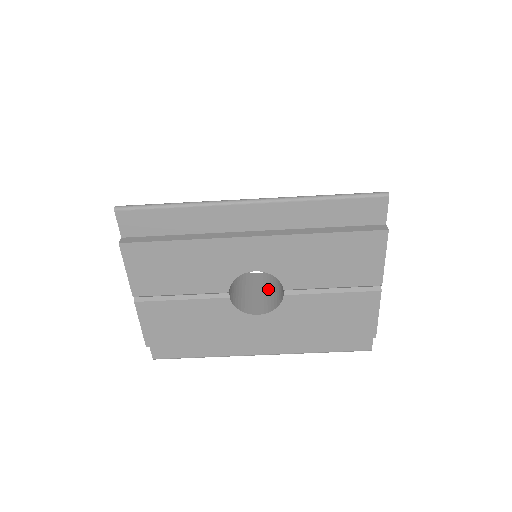
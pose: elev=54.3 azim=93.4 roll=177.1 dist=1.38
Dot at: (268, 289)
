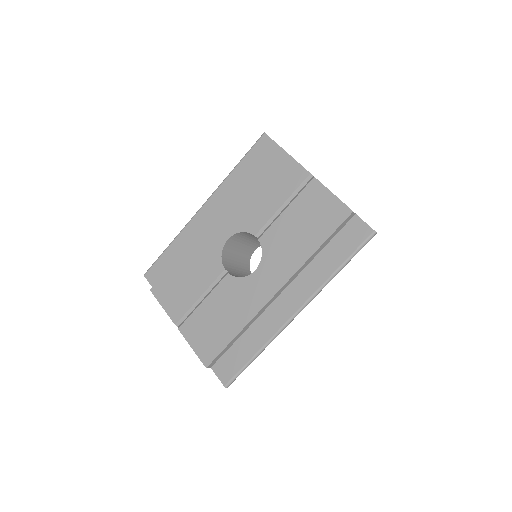
Dot at: occluded
